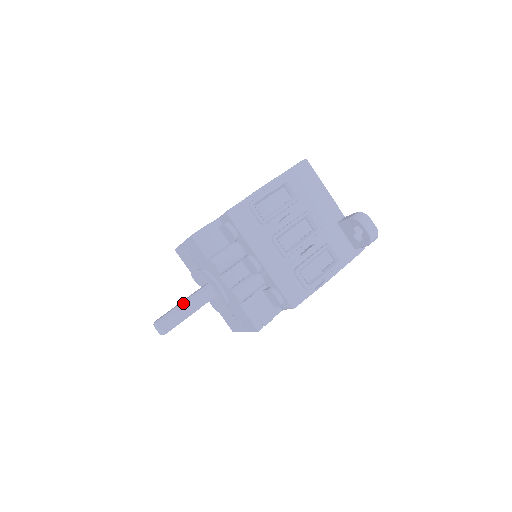
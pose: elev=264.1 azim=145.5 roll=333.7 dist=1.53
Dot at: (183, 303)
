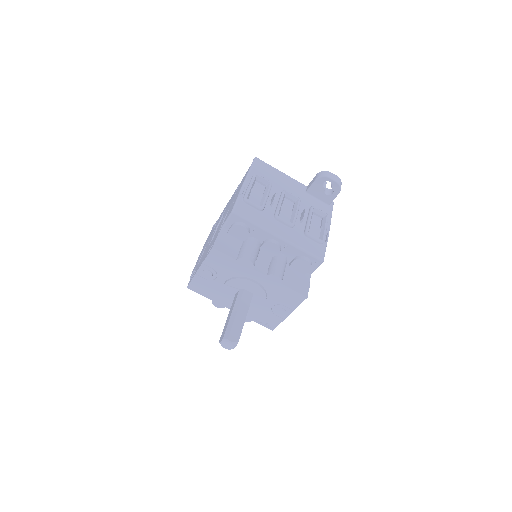
Dot at: (233, 313)
